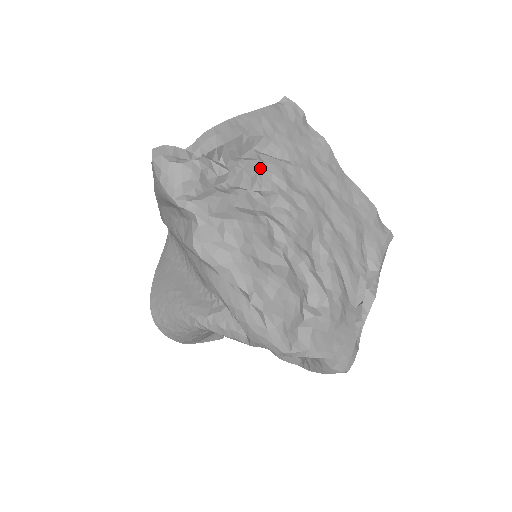
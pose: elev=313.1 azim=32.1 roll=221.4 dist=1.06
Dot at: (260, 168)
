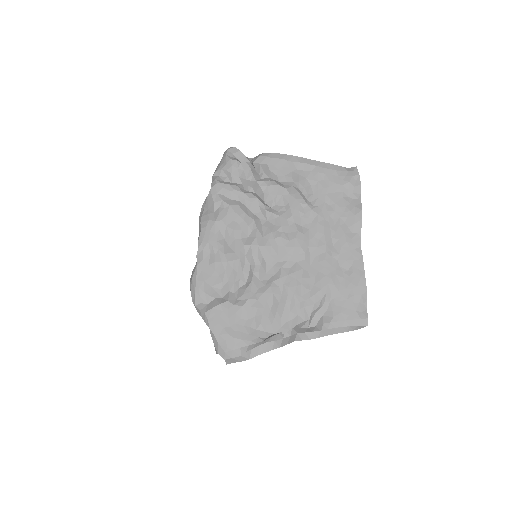
Dot at: (282, 194)
